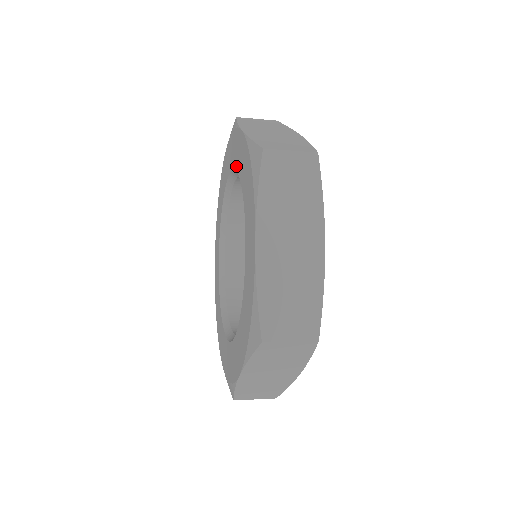
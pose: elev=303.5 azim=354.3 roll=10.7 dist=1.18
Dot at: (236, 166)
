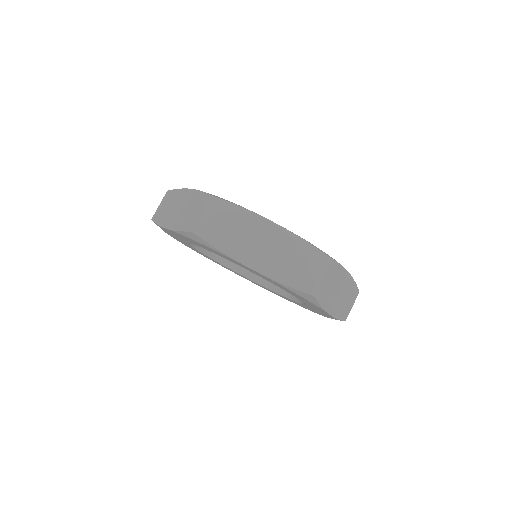
Dot at: occluded
